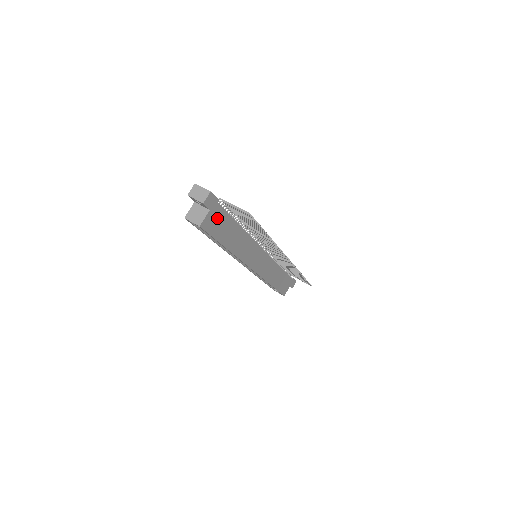
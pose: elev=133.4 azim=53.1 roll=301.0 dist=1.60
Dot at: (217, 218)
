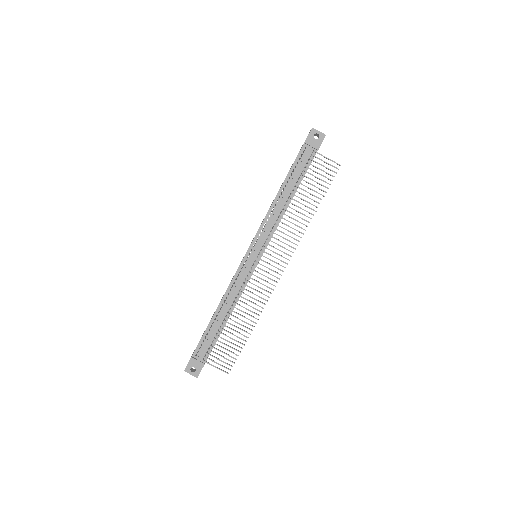
Dot at: occluded
